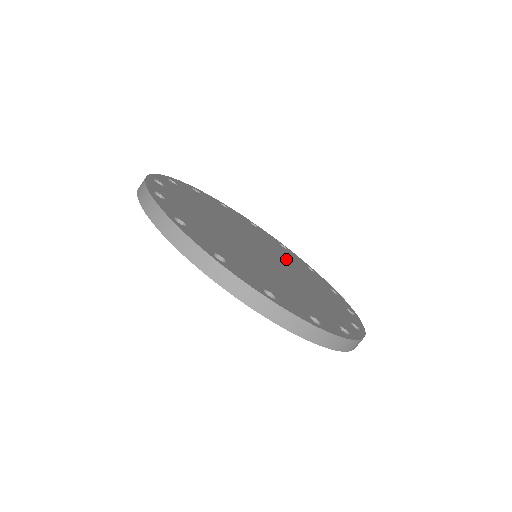
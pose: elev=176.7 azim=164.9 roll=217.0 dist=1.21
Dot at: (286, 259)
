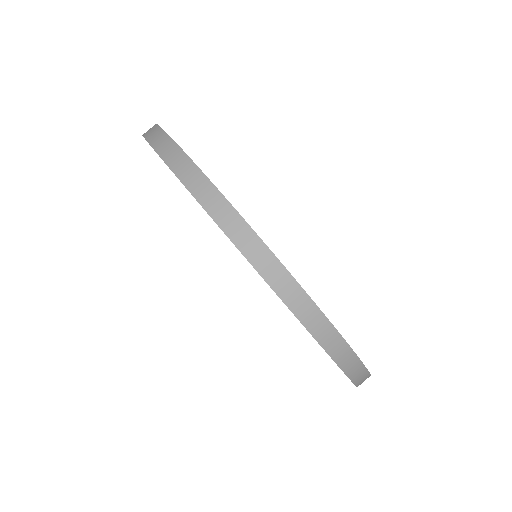
Dot at: occluded
